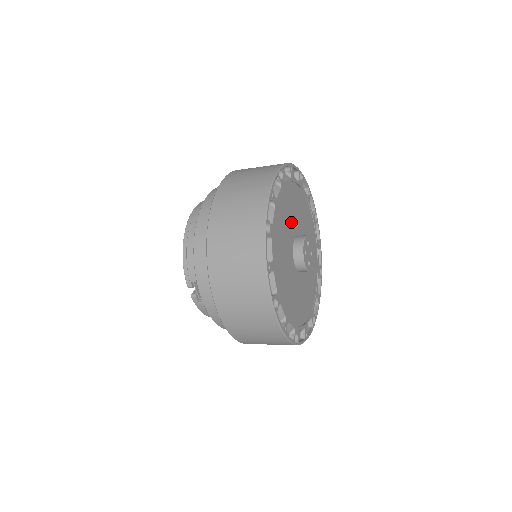
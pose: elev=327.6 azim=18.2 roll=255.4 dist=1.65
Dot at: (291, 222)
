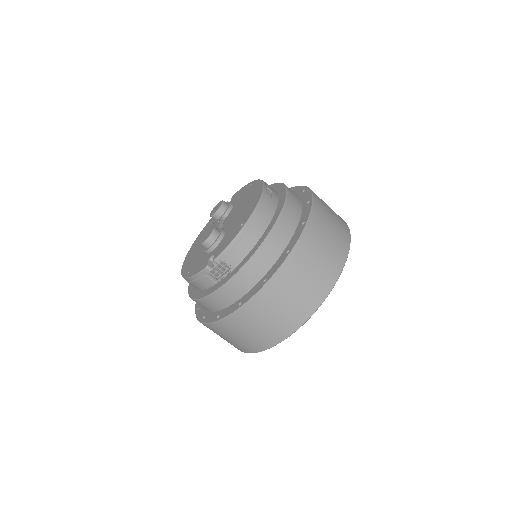
Dot at: occluded
